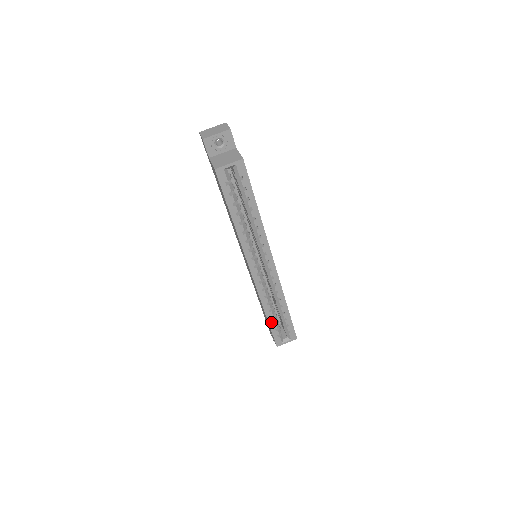
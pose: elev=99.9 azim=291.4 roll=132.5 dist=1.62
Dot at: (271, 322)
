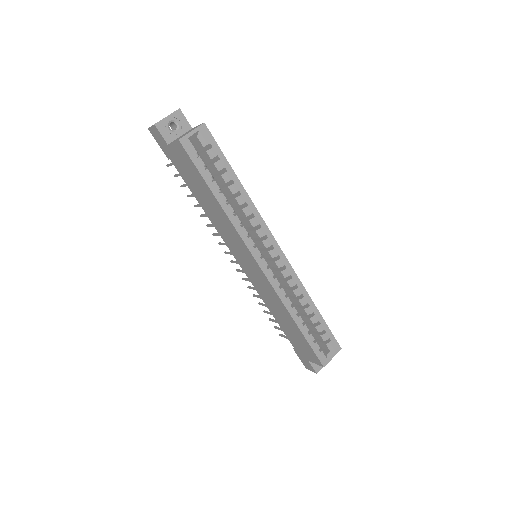
Dot at: (305, 332)
